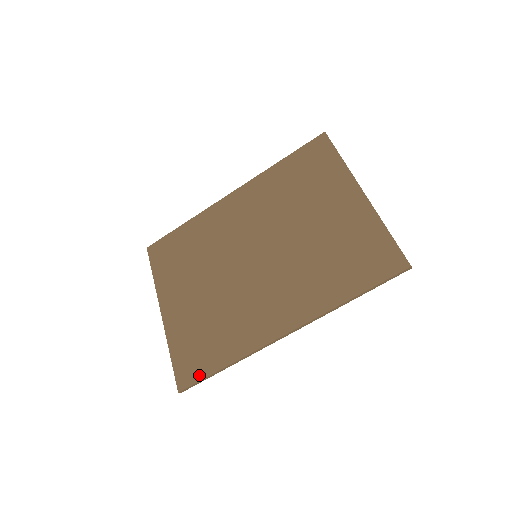
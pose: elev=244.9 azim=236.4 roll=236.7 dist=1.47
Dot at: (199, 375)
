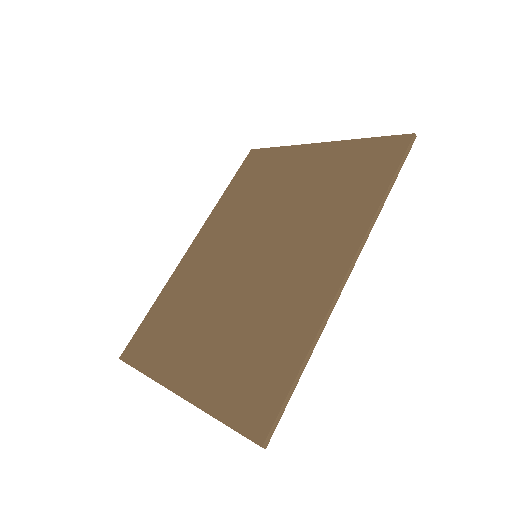
Dot at: (276, 401)
